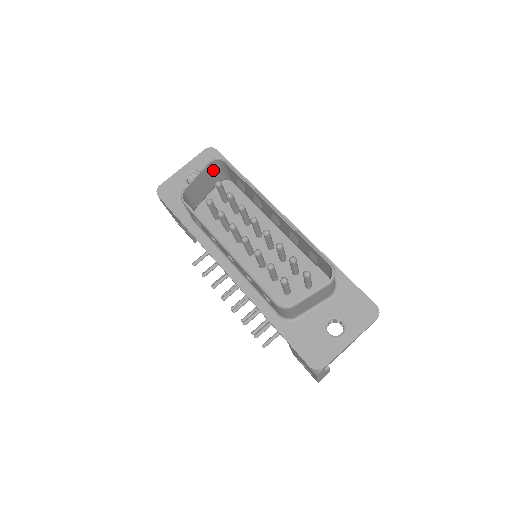
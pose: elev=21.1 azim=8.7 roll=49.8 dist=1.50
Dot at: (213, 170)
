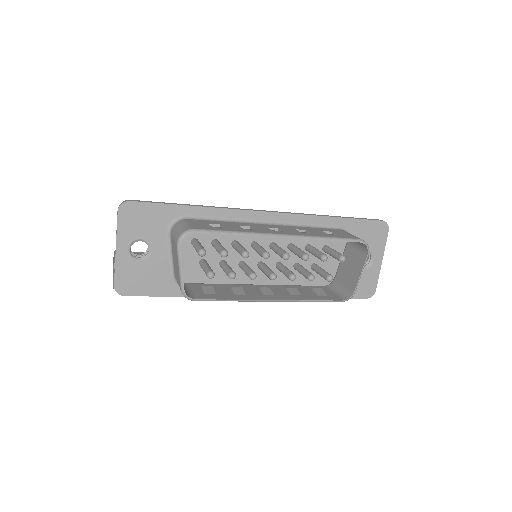
Dot at: occluded
